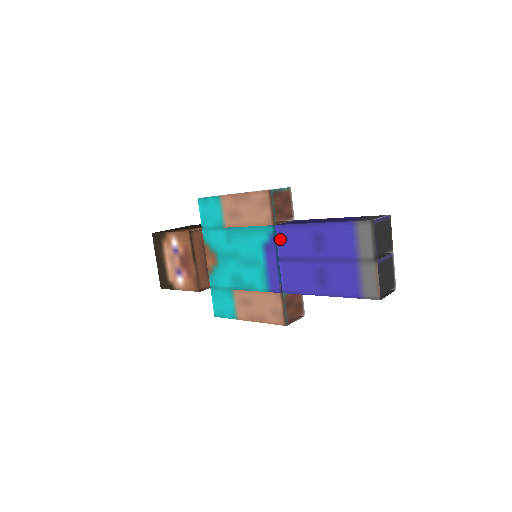
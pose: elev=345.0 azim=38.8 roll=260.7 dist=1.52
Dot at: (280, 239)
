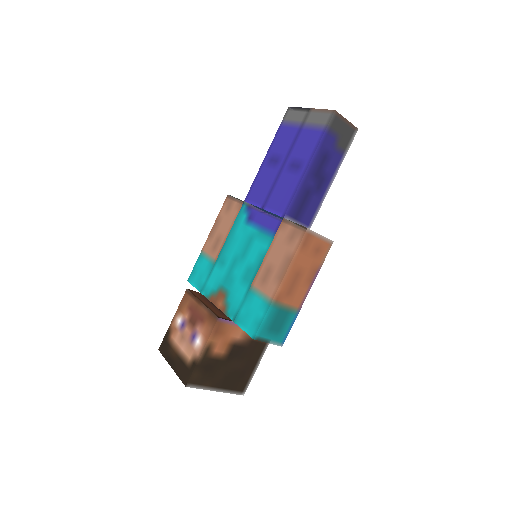
Dot at: (253, 200)
